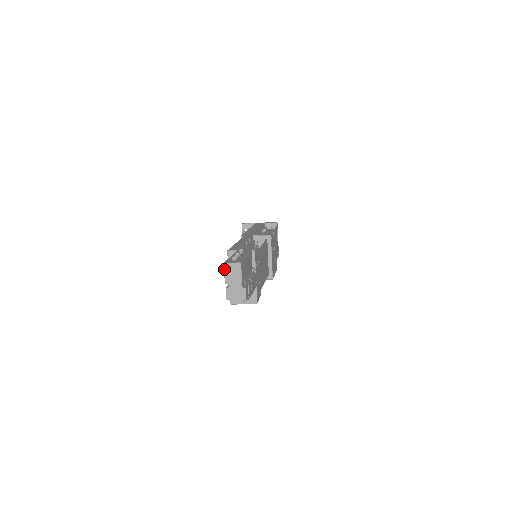
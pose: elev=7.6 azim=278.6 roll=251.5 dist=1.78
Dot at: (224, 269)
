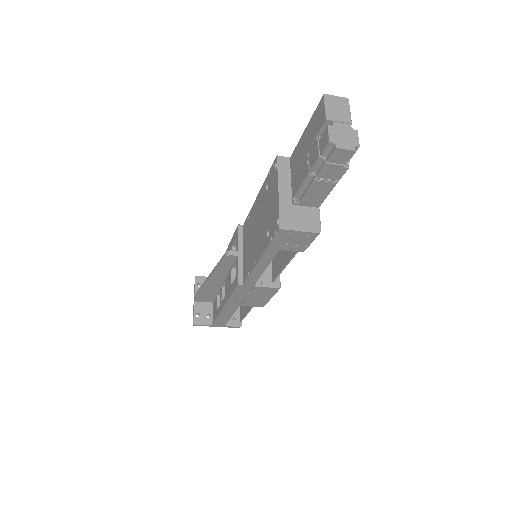
Dot at: (324, 101)
